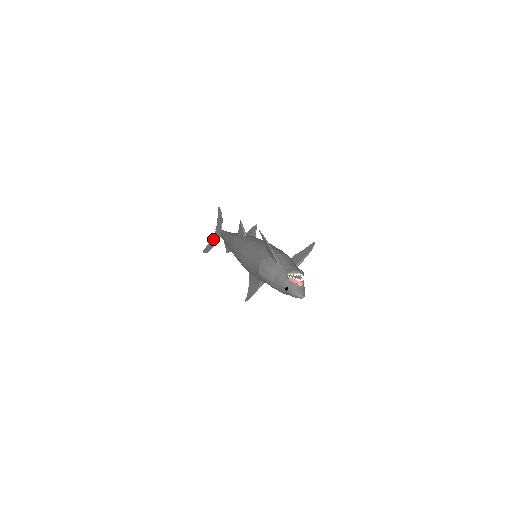
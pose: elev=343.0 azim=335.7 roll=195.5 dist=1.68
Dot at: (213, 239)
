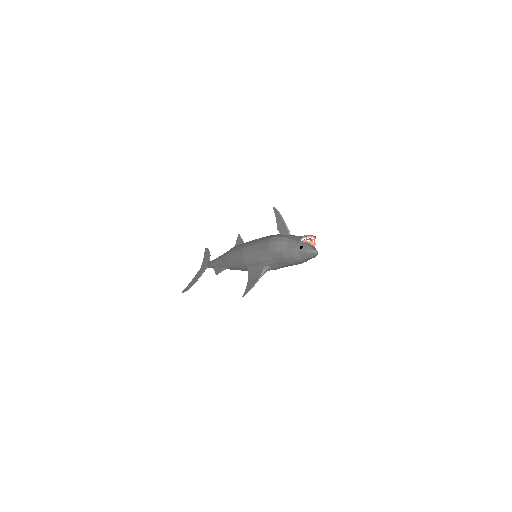
Dot at: (197, 274)
